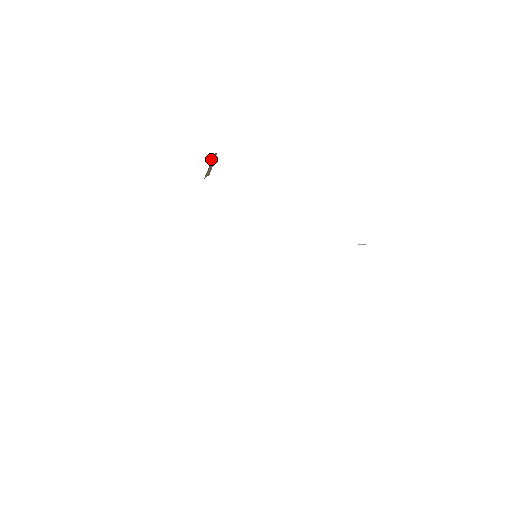
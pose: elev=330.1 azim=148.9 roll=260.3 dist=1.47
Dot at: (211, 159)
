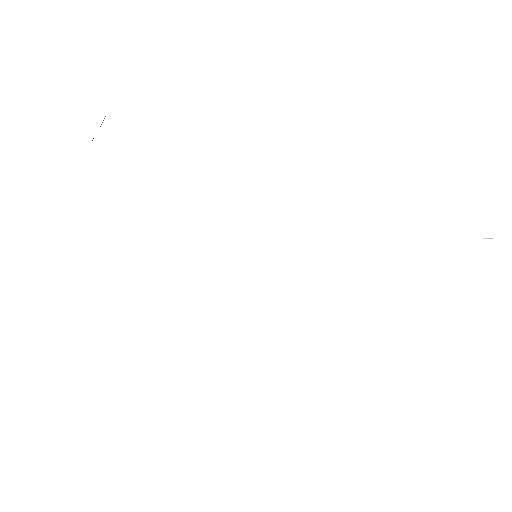
Dot at: occluded
